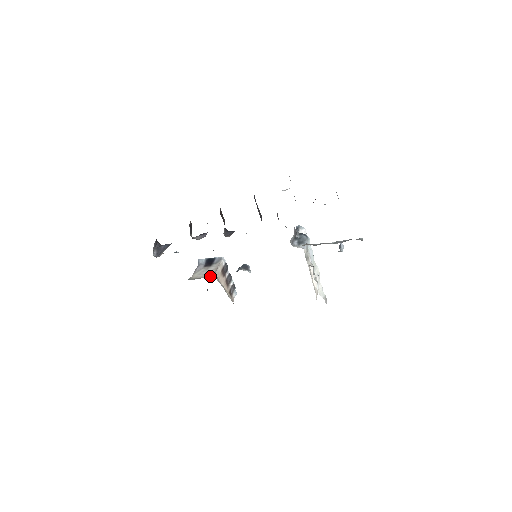
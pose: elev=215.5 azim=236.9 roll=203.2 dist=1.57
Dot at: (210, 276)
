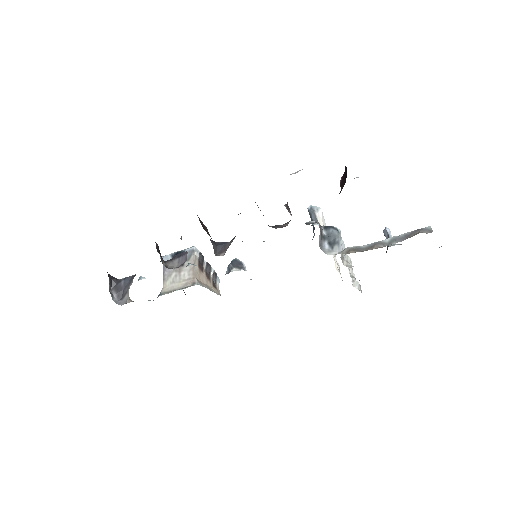
Dot at: (190, 284)
